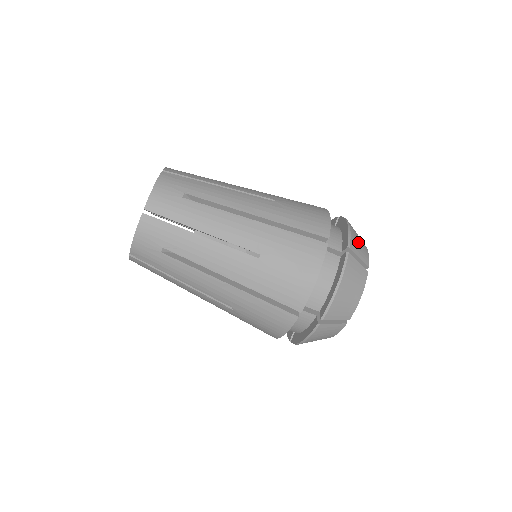
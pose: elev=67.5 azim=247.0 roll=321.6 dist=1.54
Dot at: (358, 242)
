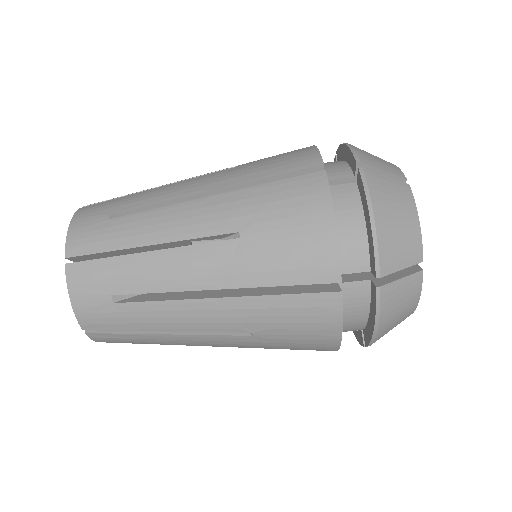
Dot at: (372, 156)
